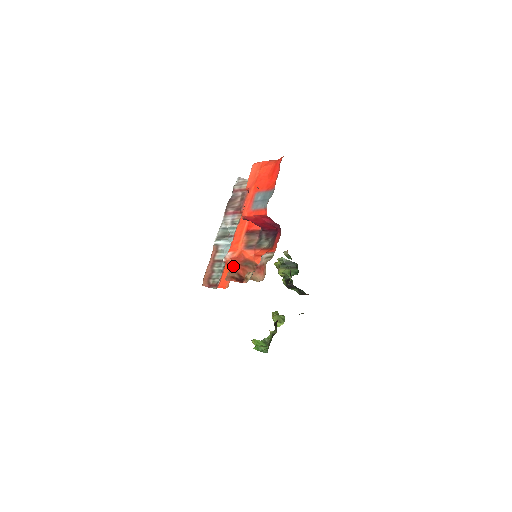
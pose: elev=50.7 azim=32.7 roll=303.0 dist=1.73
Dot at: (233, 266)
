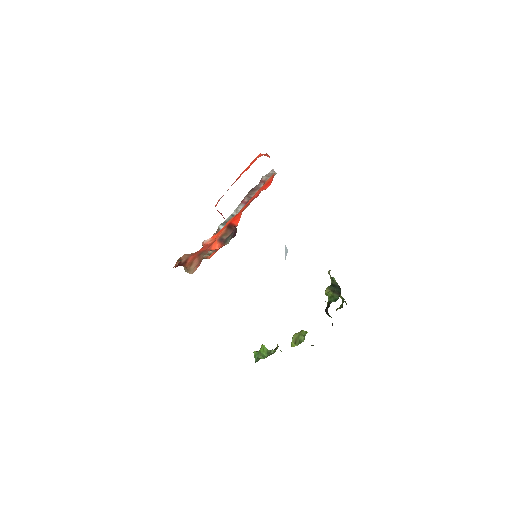
Dot at: occluded
